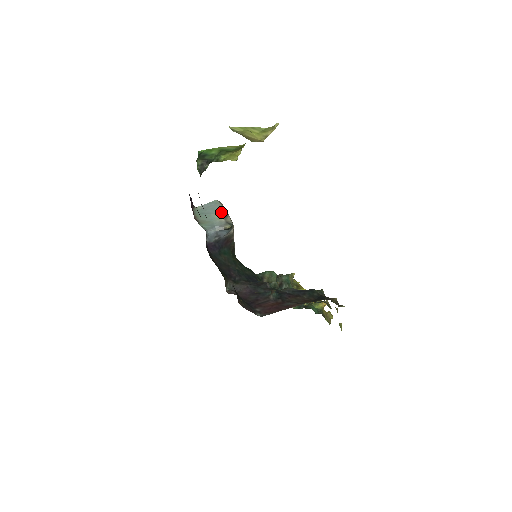
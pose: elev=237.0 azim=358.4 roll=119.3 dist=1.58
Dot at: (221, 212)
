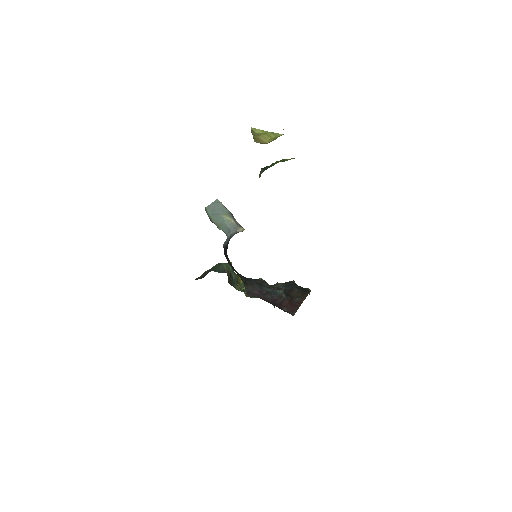
Dot at: (228, 213)
